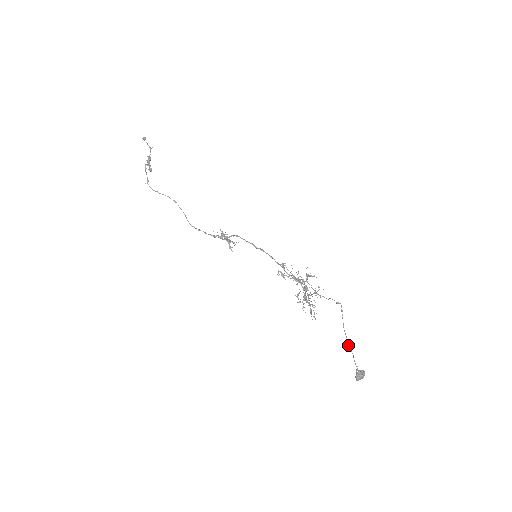
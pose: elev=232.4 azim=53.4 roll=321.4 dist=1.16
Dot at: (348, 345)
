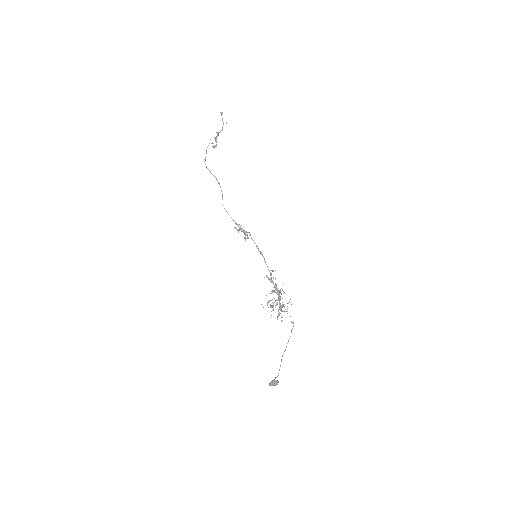
Dot at: occluded
